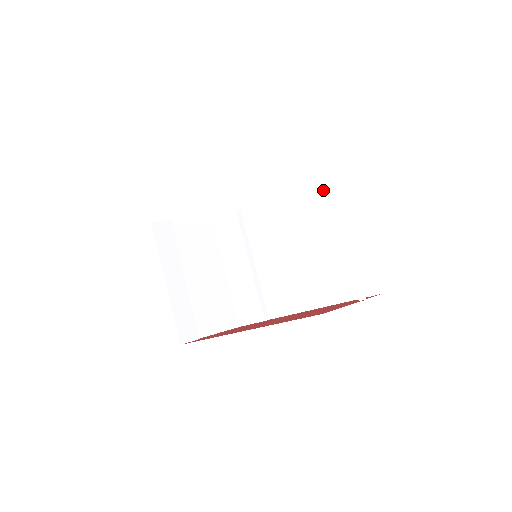
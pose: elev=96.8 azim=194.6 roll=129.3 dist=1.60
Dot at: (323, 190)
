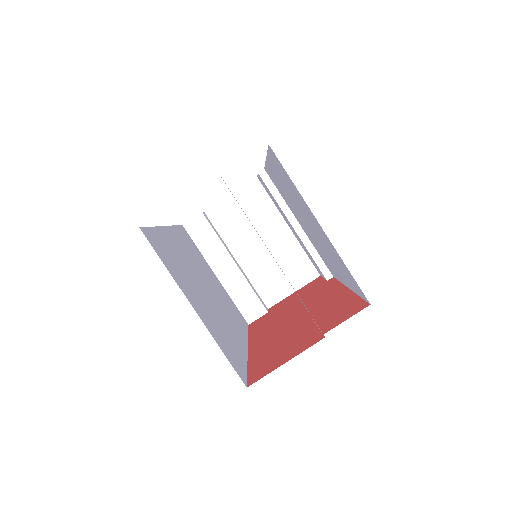
Dot at: (282, 174)
